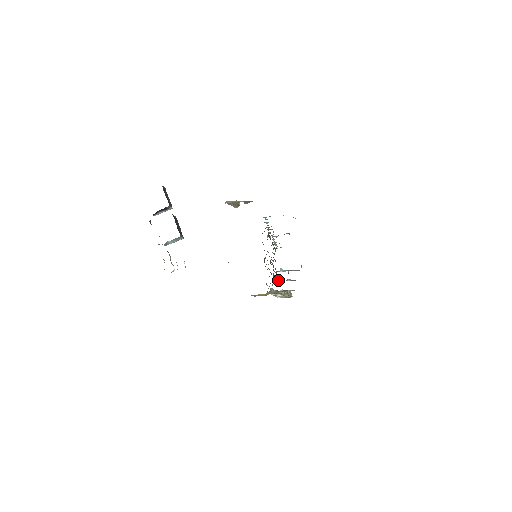
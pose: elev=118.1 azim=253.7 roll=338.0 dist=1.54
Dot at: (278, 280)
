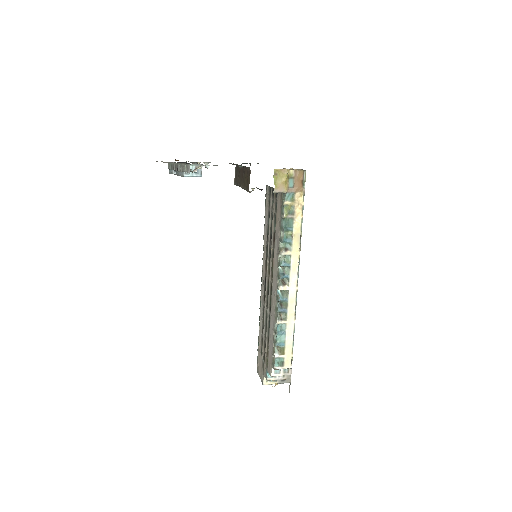
Dot at: (268, 375)
